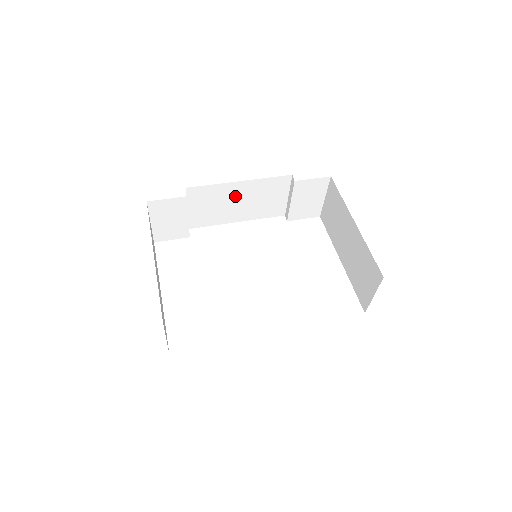
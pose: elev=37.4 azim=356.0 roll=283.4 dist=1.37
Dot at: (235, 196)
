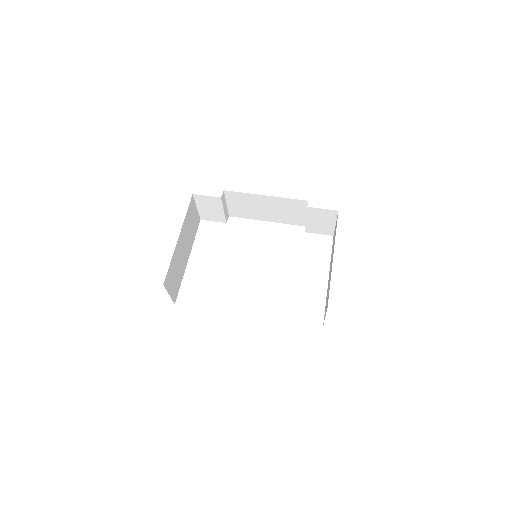
Dot at: (262, 204)
